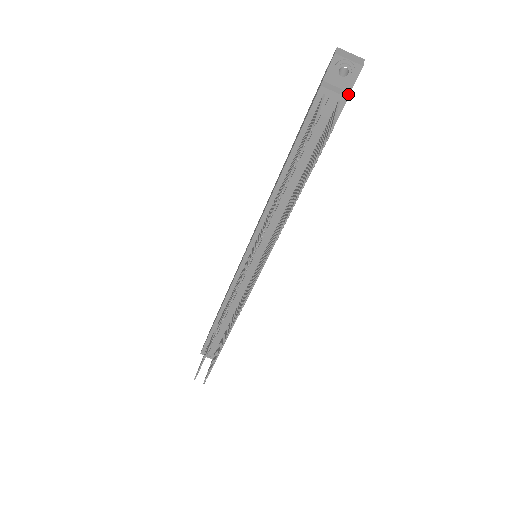
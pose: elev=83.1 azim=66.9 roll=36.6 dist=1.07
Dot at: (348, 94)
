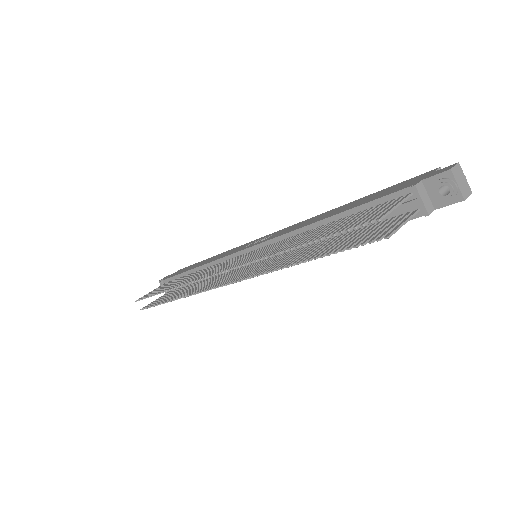
Dot at: (432, 210)
